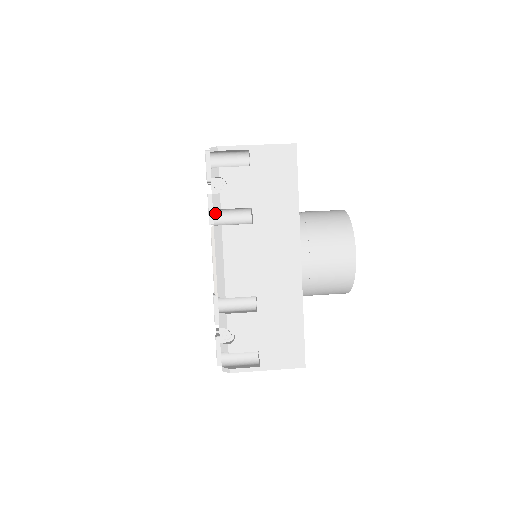
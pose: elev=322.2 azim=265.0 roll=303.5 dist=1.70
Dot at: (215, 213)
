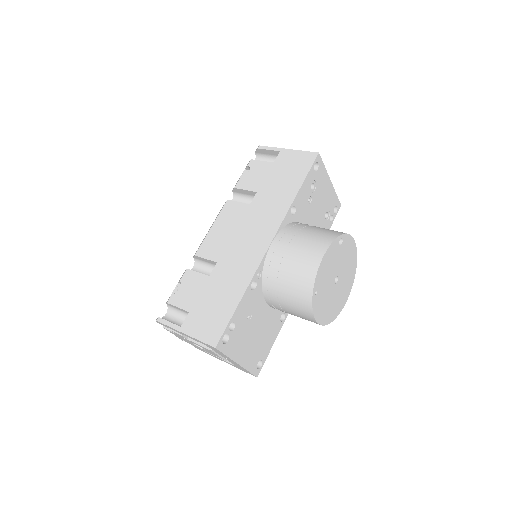
Dot at: (234, 197)
